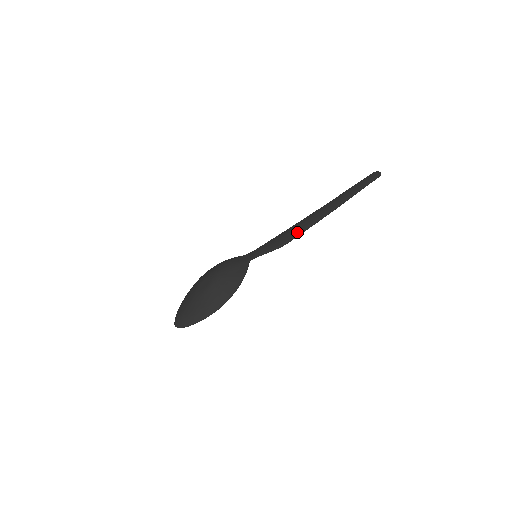
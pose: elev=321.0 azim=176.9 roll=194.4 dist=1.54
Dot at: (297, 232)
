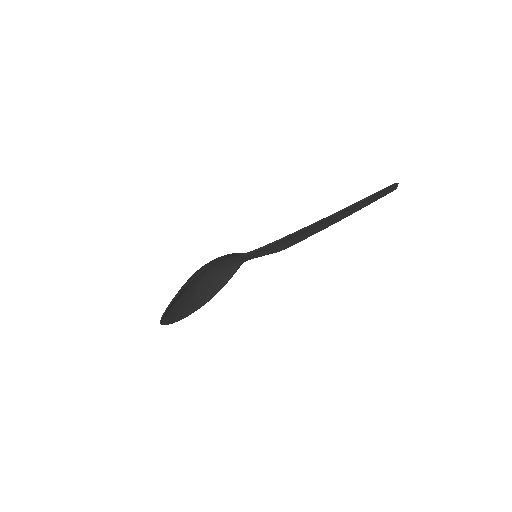
Dot at: (301, 230)
